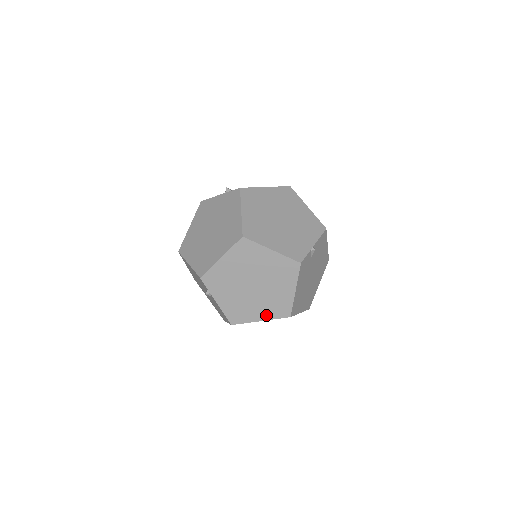
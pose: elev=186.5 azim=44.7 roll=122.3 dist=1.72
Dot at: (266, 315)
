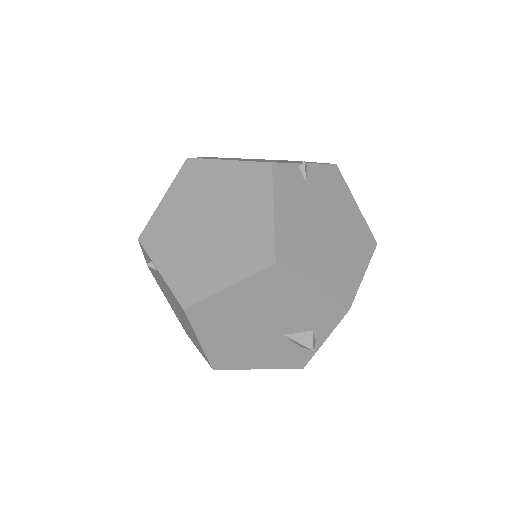
Dot at: (235, 272)
